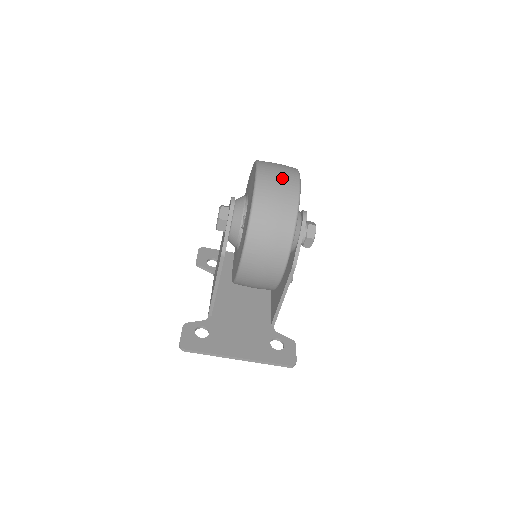
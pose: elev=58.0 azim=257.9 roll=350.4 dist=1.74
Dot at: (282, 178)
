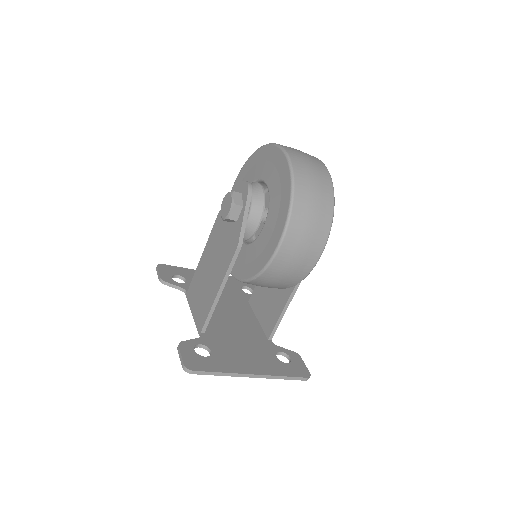
Dot at: (308, 157)
